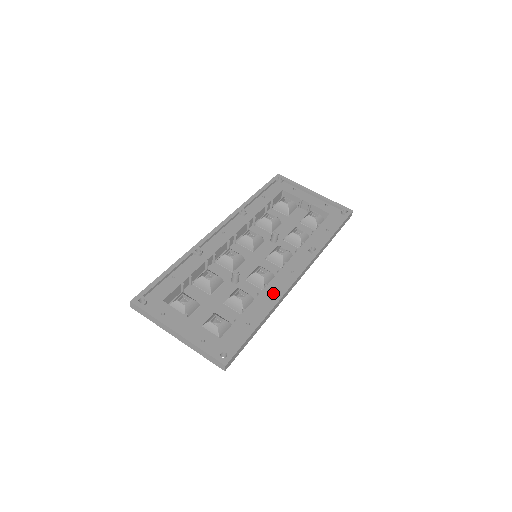
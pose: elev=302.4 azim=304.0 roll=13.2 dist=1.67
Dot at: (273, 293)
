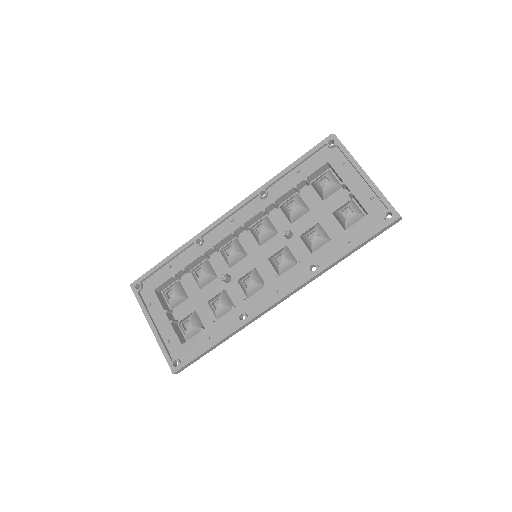
Dot at: (243, 314)
